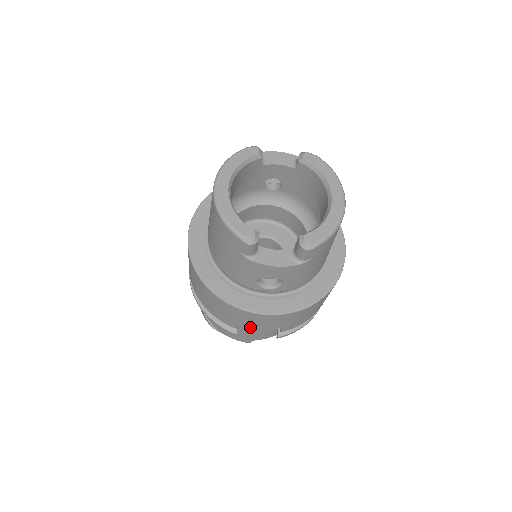
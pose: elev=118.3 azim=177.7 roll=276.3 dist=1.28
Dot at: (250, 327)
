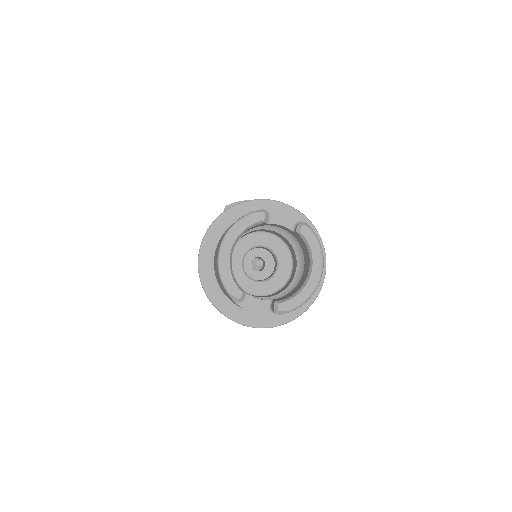
Dot at: occluded
